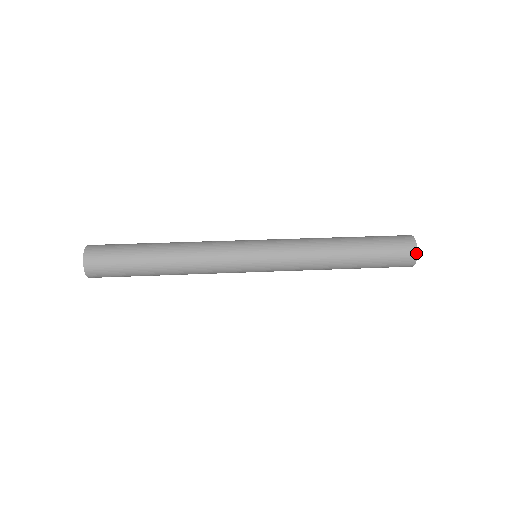
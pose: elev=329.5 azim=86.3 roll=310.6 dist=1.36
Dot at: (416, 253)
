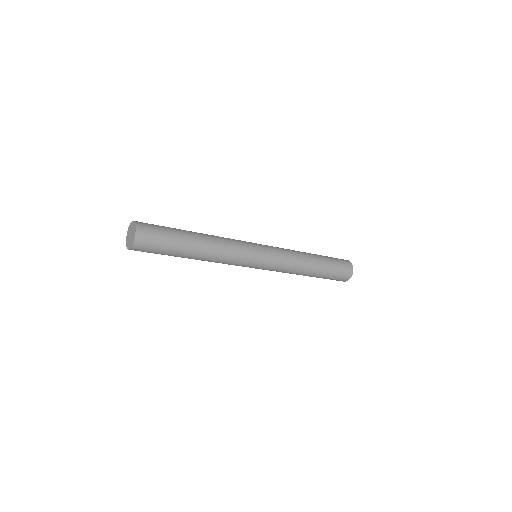
Dot at: (351, 264)
